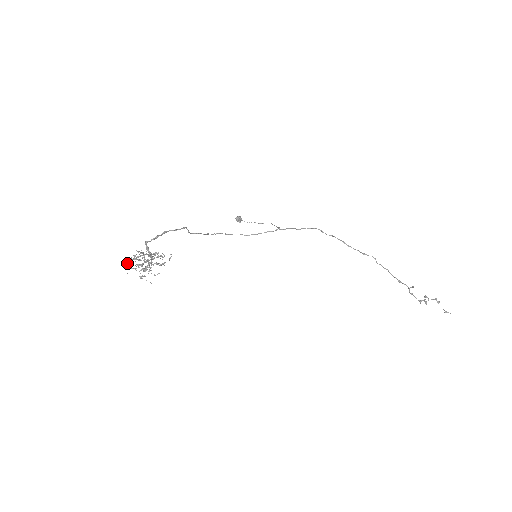
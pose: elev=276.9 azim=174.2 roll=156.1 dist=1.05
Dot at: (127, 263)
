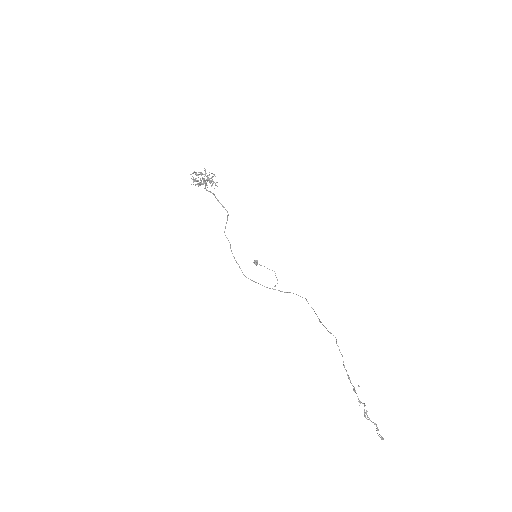
Dot at: occluded
